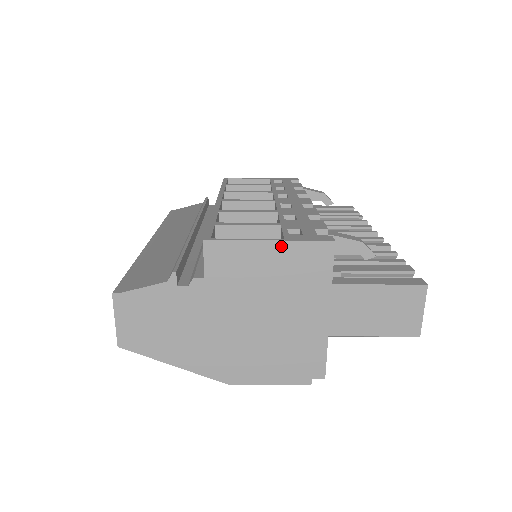
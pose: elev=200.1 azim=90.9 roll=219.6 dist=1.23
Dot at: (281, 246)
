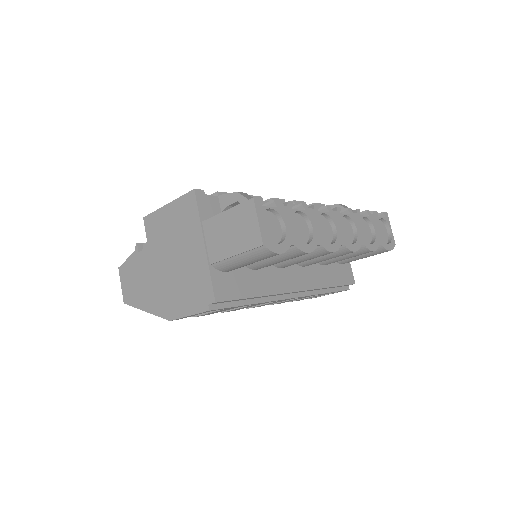
Dot at: (172, 205)
